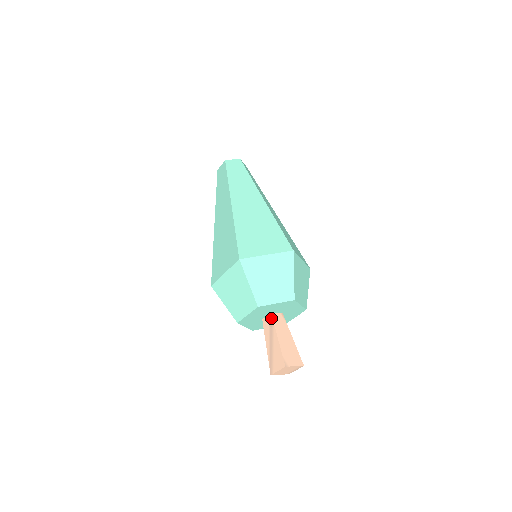
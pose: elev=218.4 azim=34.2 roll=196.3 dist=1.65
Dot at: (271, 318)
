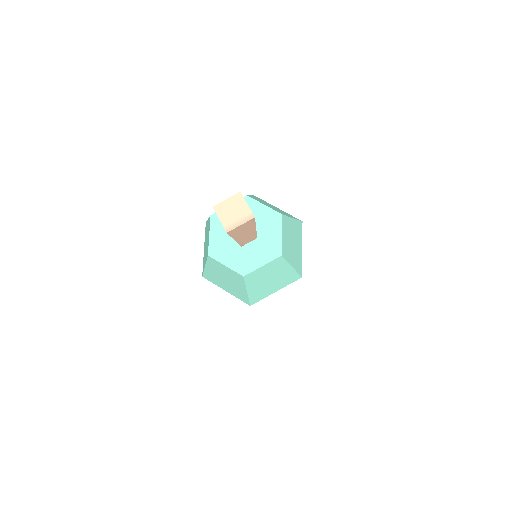
Dot at: occluded
